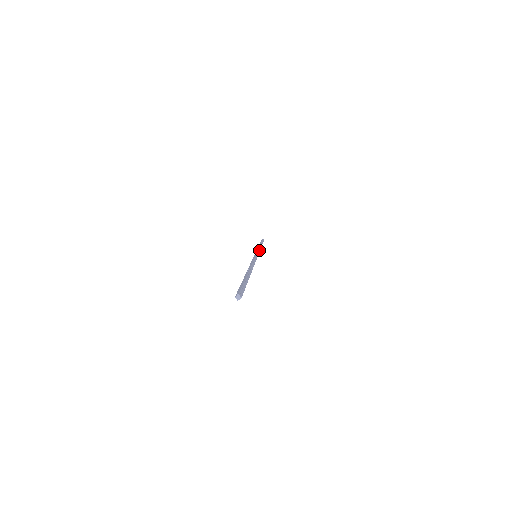
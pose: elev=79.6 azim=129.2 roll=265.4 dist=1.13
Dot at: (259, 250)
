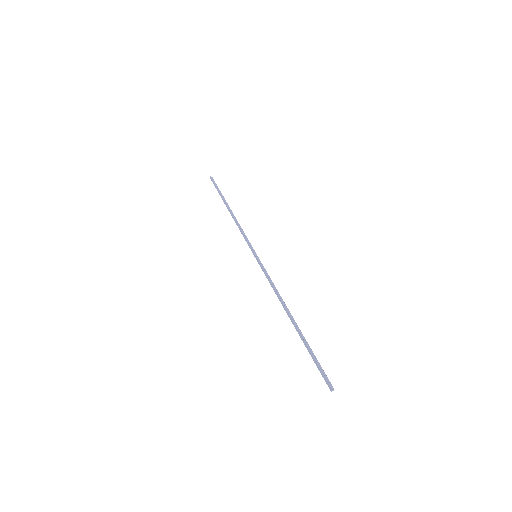
Dot at: (243, 232)
